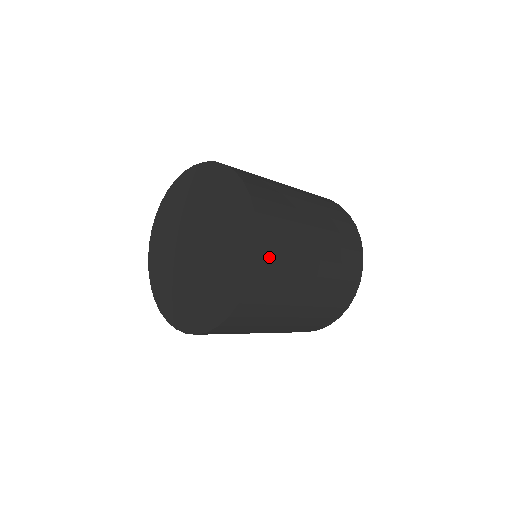
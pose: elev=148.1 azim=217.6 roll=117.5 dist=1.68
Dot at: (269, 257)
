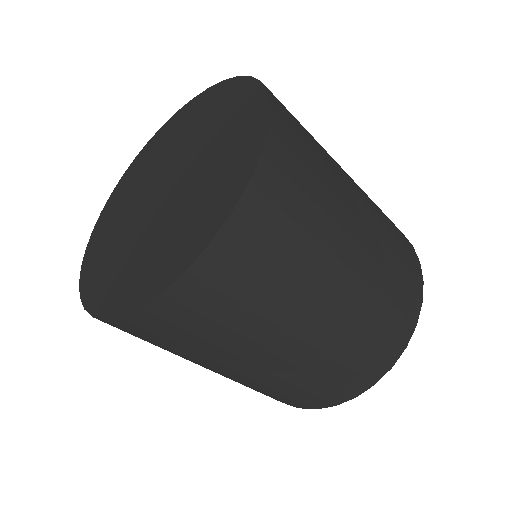
Dot at: (230, 269)
